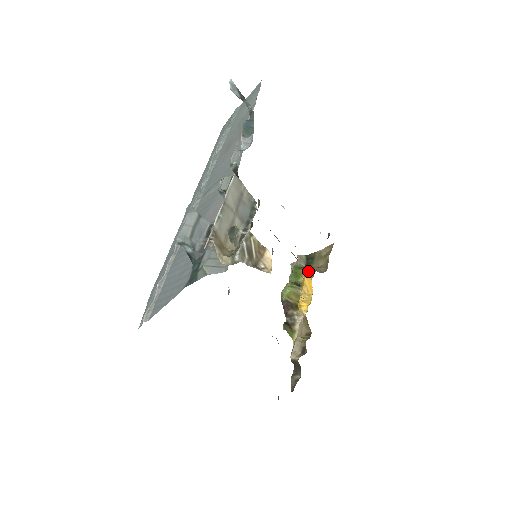
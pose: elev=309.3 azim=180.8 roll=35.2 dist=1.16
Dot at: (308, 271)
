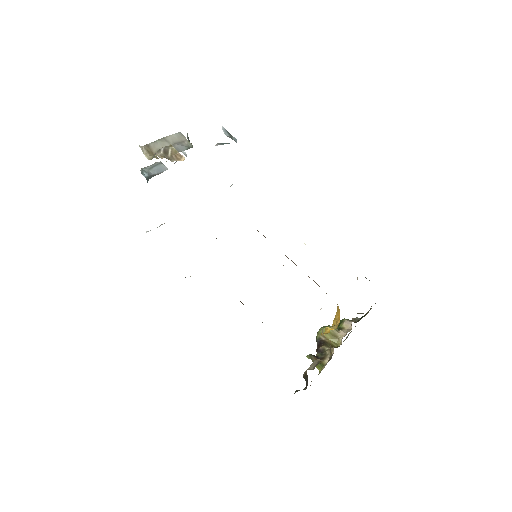
Dot at: (337, 304)
